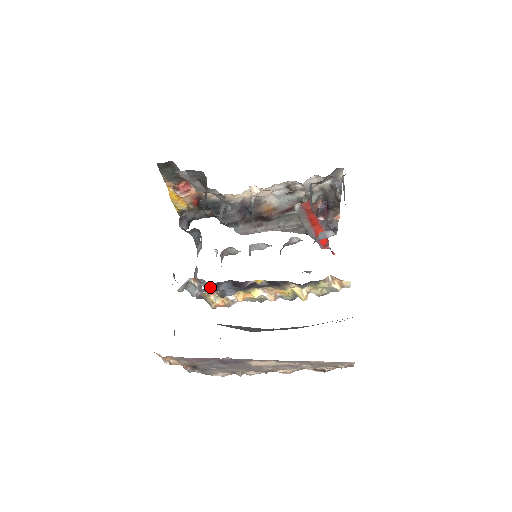
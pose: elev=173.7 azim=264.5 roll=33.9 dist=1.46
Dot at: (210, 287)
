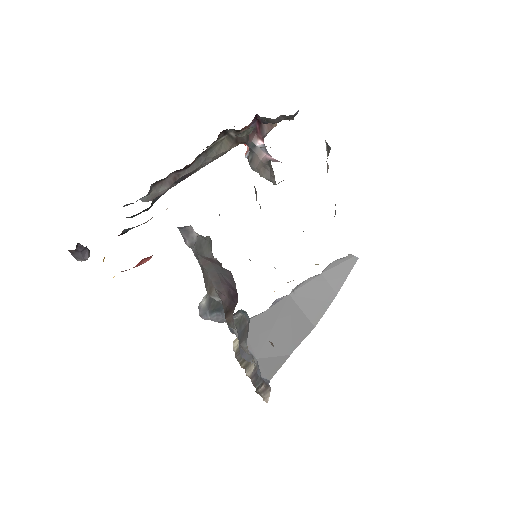
Dot at: occluded
